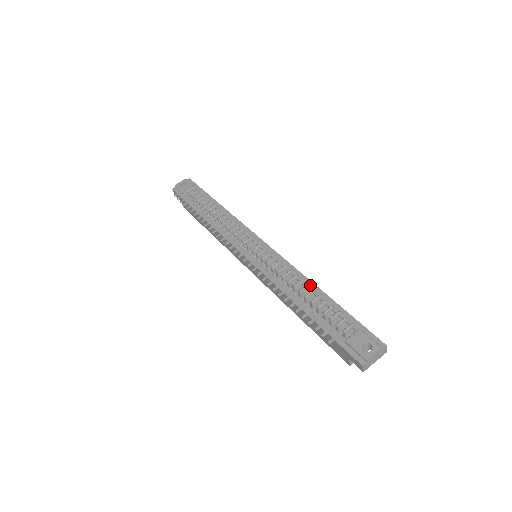
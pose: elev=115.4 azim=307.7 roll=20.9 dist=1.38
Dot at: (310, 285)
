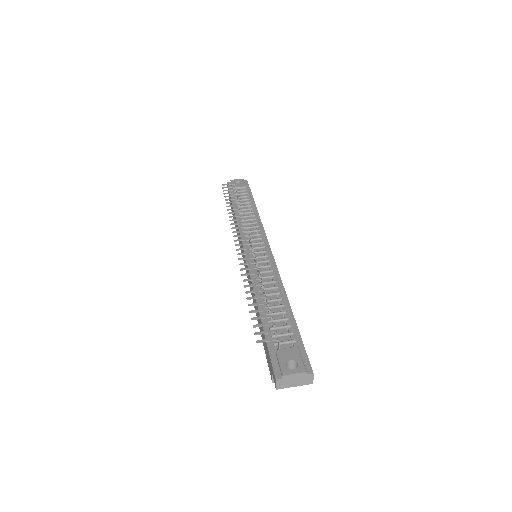
Dot at: (282, 293)
